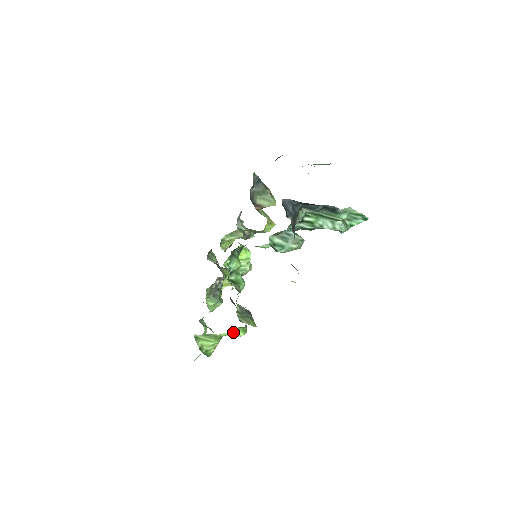
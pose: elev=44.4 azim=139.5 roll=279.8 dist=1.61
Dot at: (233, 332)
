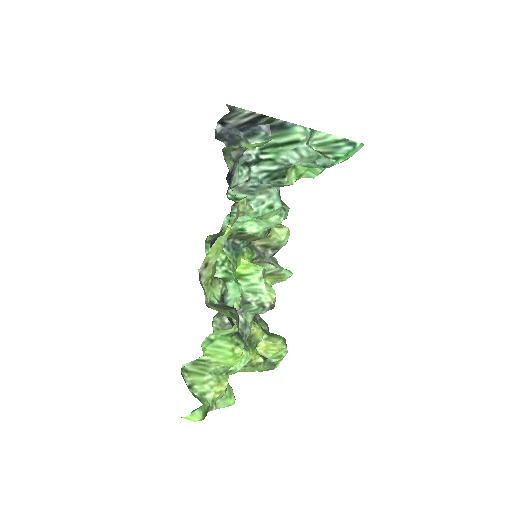
Dot at: (217, 344)
